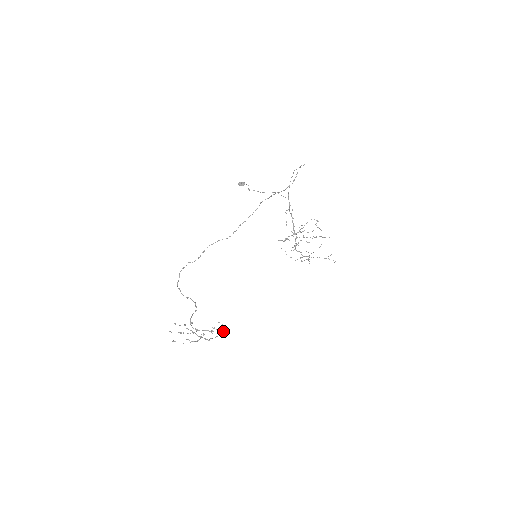
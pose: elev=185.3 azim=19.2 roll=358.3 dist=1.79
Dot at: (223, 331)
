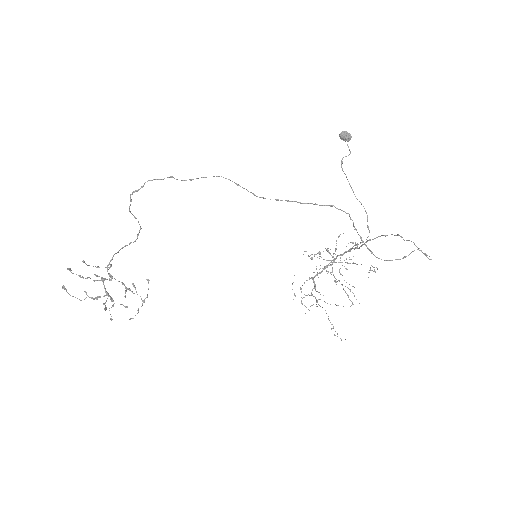
Dot at: (141, 299)
